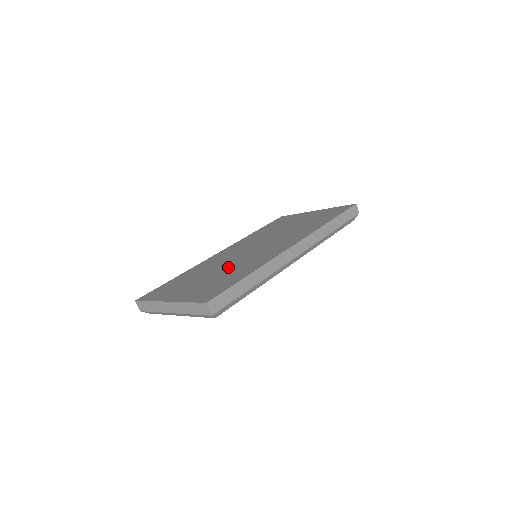
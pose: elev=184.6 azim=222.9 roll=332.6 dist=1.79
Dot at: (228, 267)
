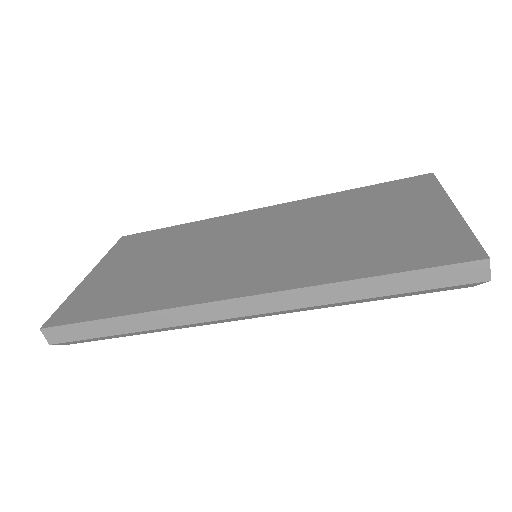
Dot at: (177, 264)
